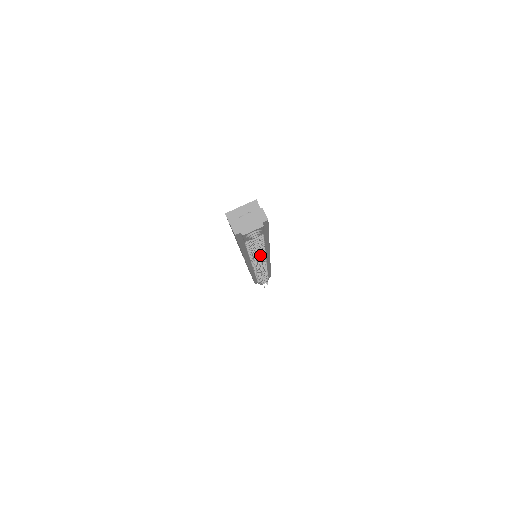
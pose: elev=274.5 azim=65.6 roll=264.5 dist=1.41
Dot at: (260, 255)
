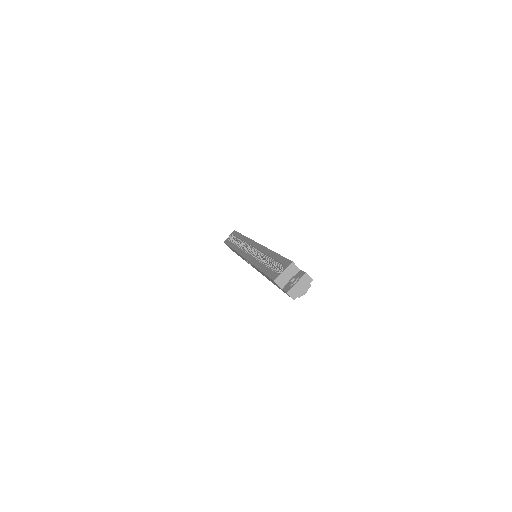
Dot at: occluded
